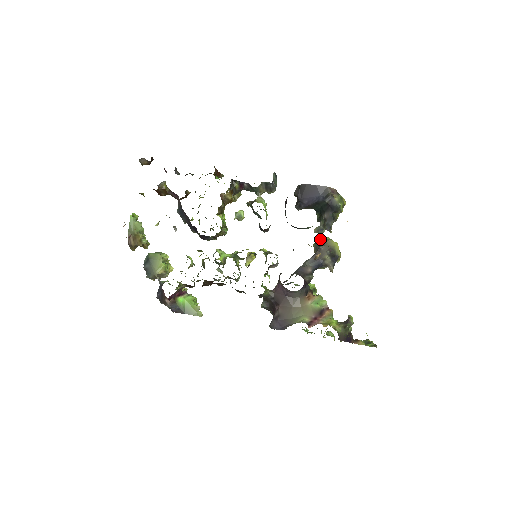
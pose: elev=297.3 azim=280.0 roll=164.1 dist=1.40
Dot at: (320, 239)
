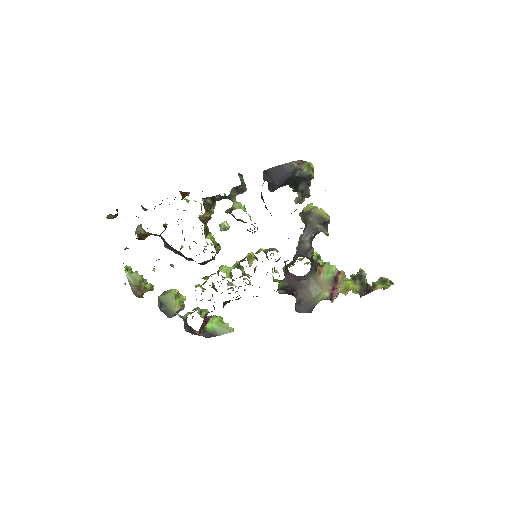
Dot at: (304, 210)
